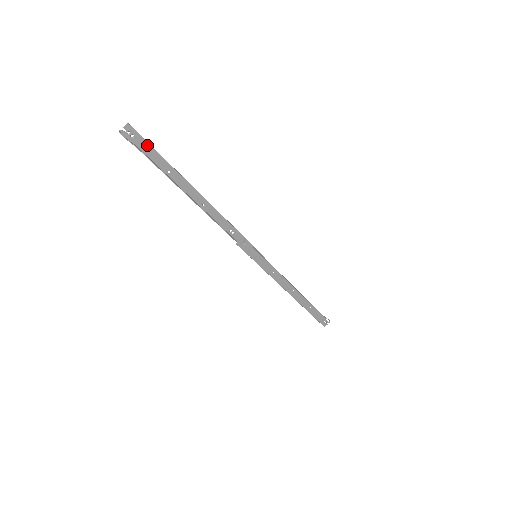
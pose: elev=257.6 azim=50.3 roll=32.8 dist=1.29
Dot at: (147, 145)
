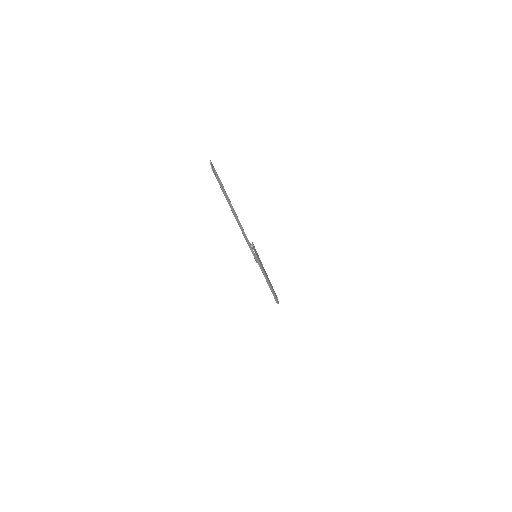
Dot at: occluded
